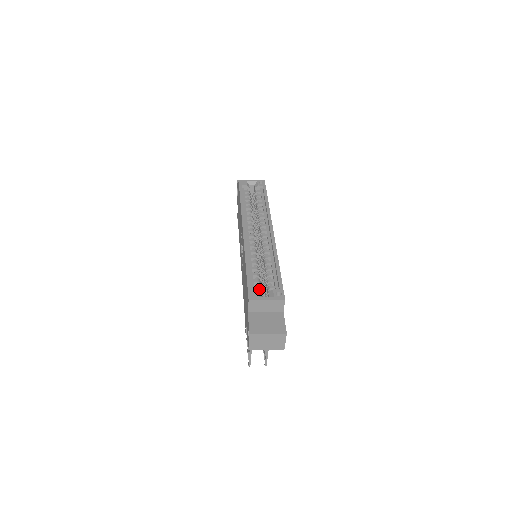
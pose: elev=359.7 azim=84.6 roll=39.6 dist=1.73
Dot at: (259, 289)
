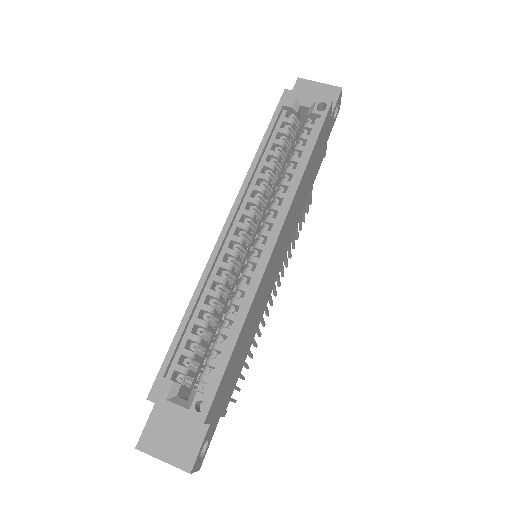
Dot at: (183, 373)
